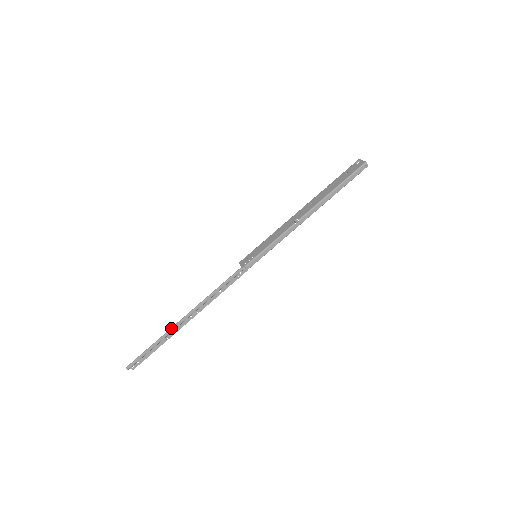
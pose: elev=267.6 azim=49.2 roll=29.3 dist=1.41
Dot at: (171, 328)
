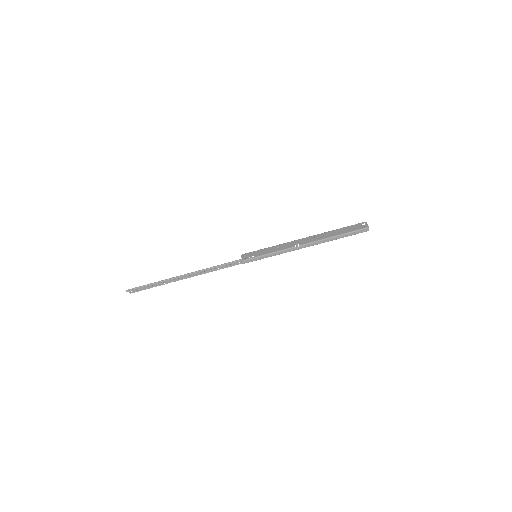
Dot at: (171, 278)
